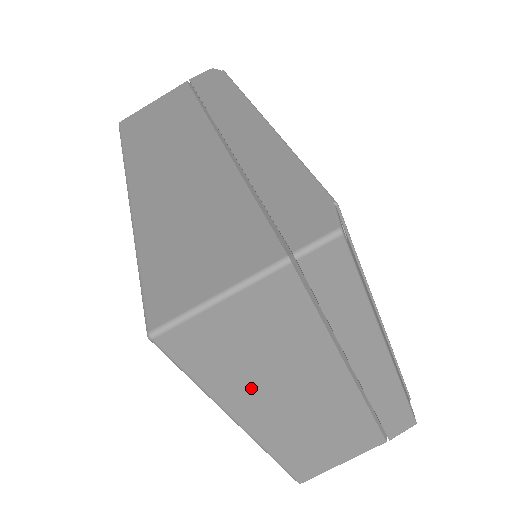
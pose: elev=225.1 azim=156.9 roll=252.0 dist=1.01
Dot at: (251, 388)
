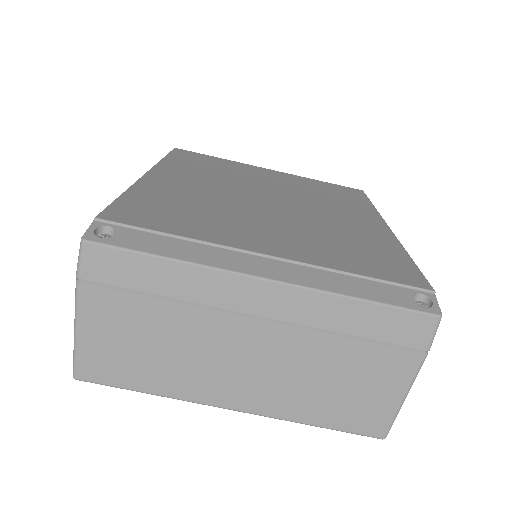
Dot at: (185, 376)
